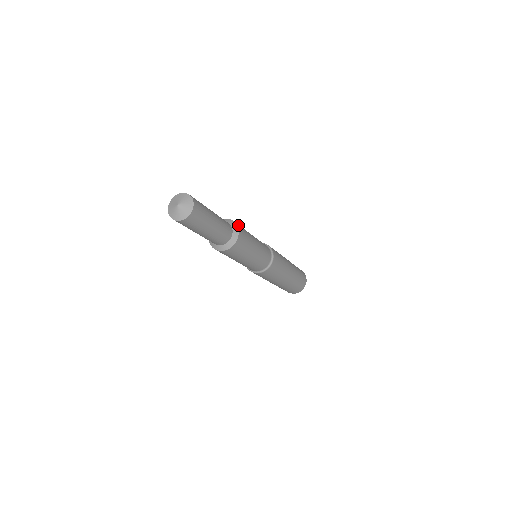
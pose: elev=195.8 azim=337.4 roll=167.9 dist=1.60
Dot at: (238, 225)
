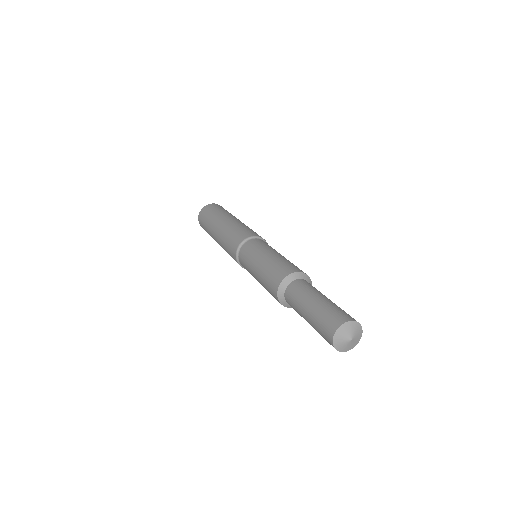
Dot at: occluded
